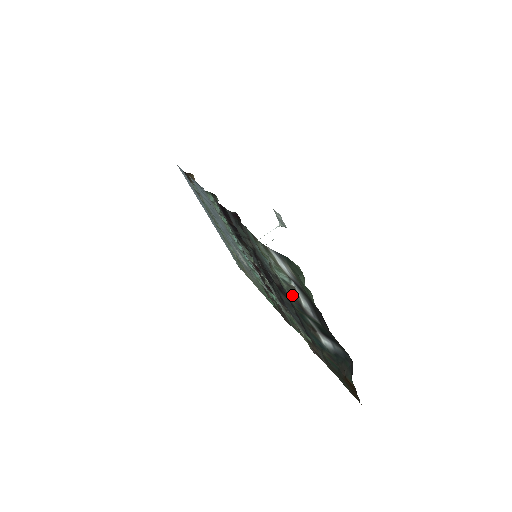
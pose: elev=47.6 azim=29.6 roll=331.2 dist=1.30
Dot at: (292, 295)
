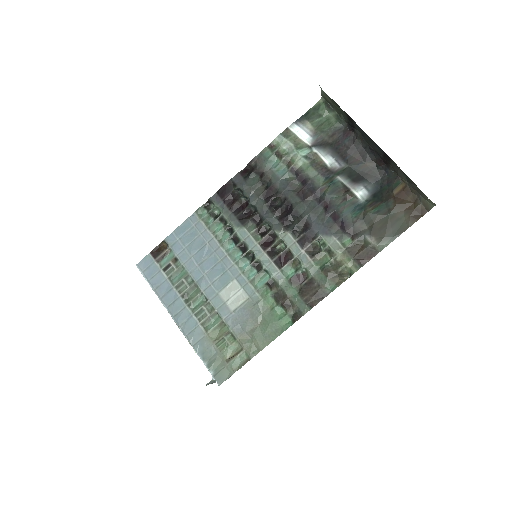
Dot at: (317, 166)
